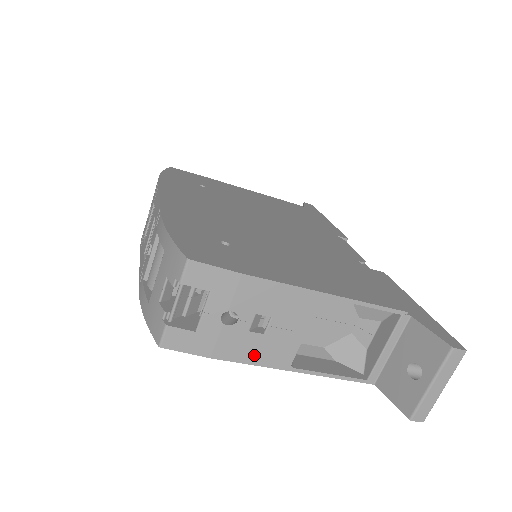
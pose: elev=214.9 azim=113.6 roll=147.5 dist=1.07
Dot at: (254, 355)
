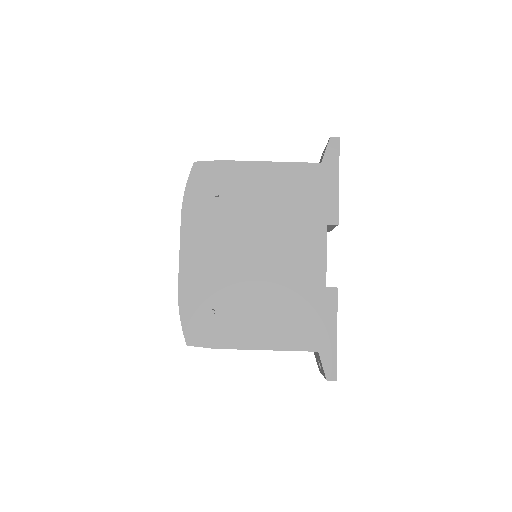
Dot at: occluded
